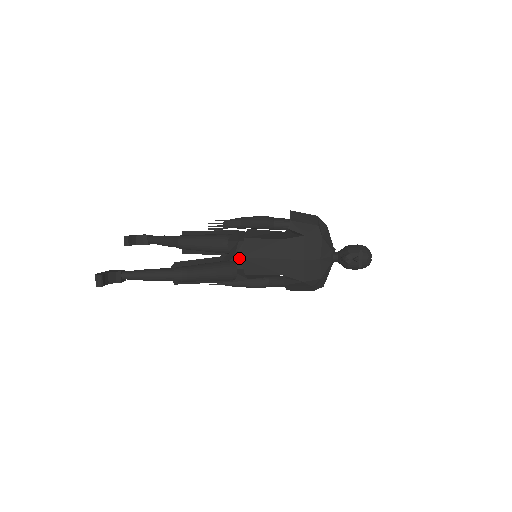
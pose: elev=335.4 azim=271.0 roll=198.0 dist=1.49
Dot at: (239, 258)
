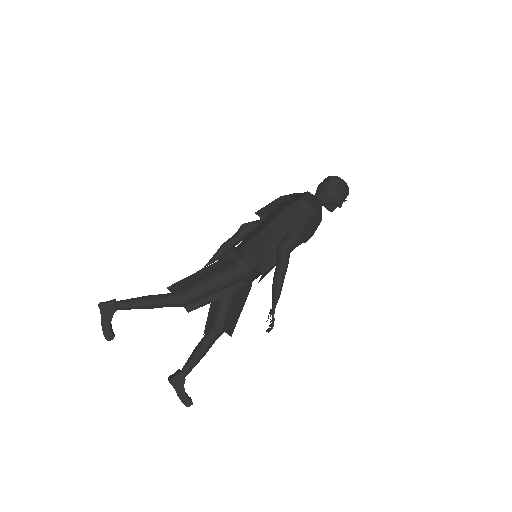
Dot at: occluded
